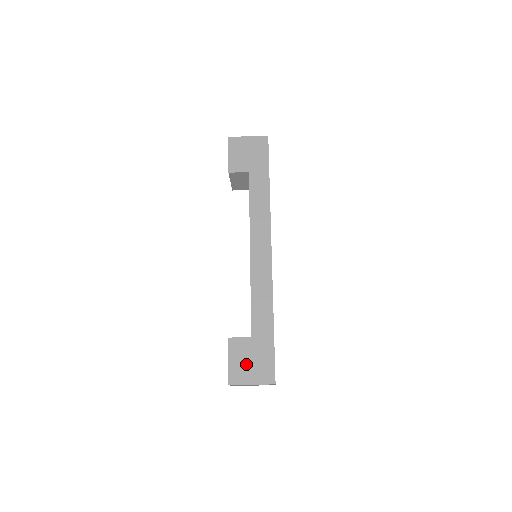
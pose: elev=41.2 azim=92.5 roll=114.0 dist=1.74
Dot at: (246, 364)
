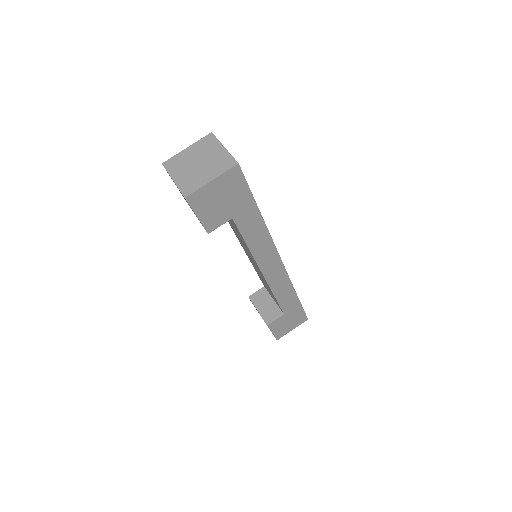
Dot at: occluded
